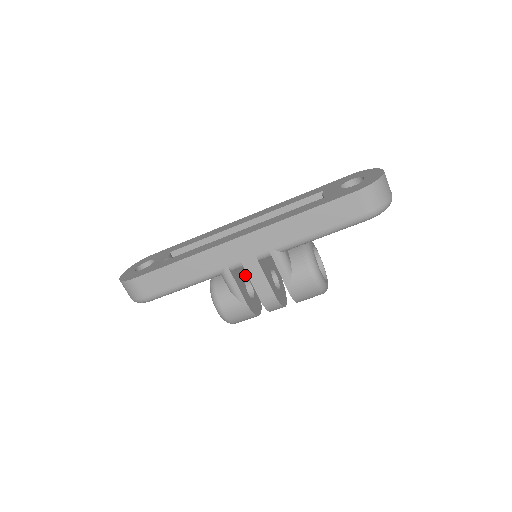
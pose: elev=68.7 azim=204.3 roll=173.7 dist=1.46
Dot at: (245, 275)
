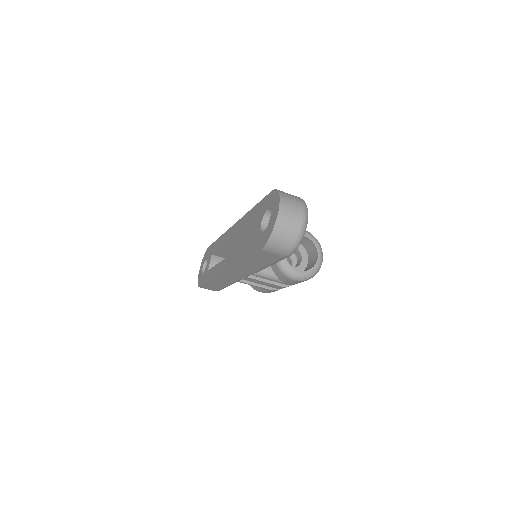
Dot at: occluded
